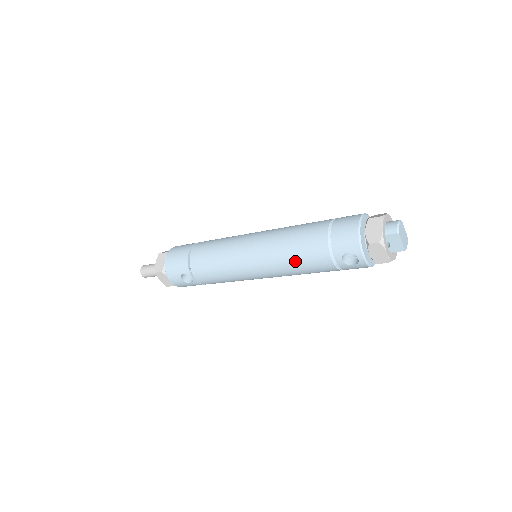
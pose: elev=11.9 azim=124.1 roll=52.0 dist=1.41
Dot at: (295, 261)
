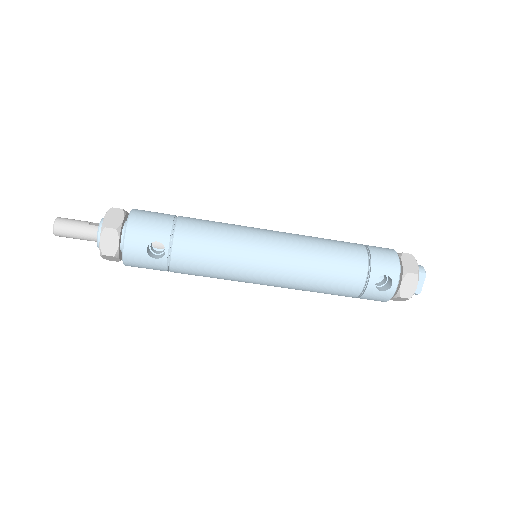
Dot at: (326, 268)
